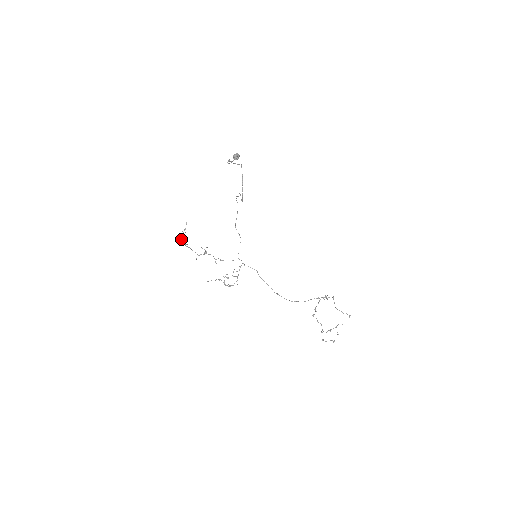
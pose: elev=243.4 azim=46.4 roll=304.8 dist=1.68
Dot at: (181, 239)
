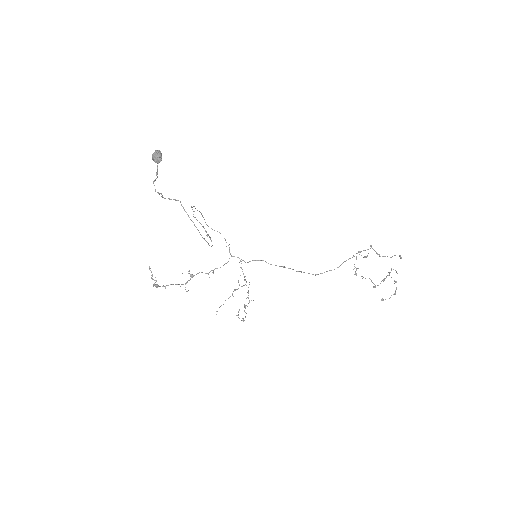
Dot at: occluded
